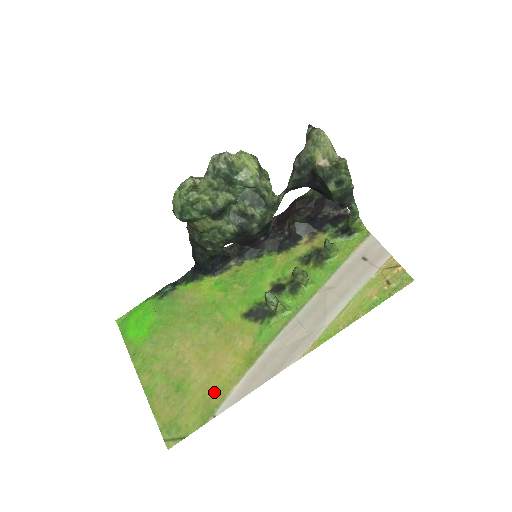
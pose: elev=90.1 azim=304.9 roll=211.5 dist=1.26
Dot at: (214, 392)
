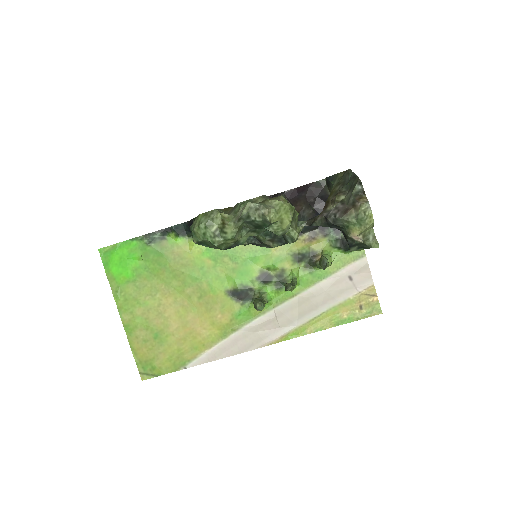
Dot at: (188, 349)
